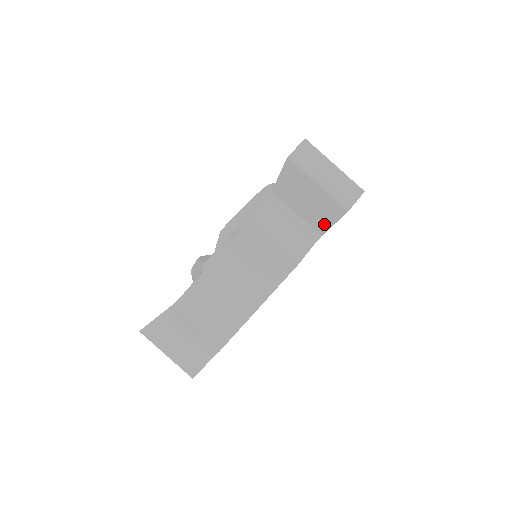
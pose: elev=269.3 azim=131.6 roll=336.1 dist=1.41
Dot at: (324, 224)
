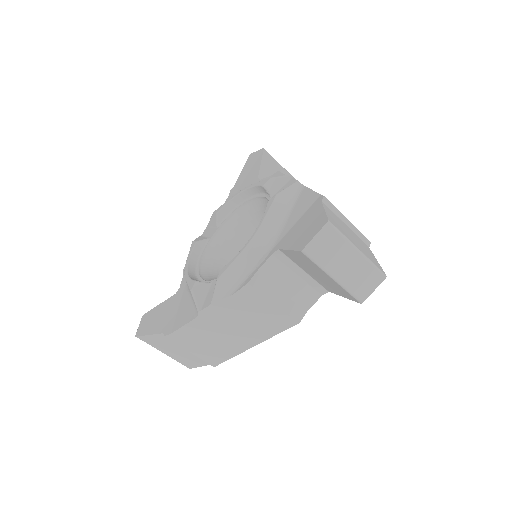
Dot at: (333, 291)
